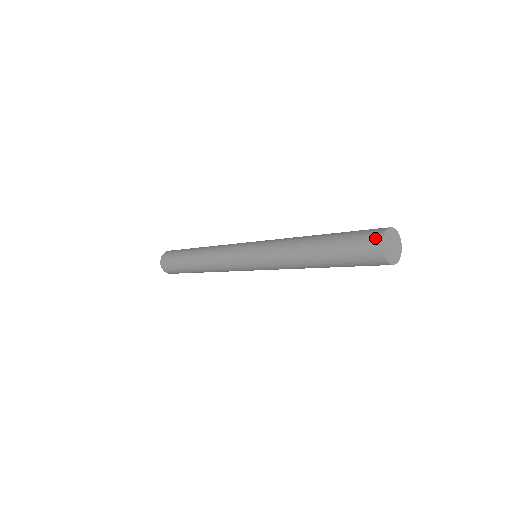
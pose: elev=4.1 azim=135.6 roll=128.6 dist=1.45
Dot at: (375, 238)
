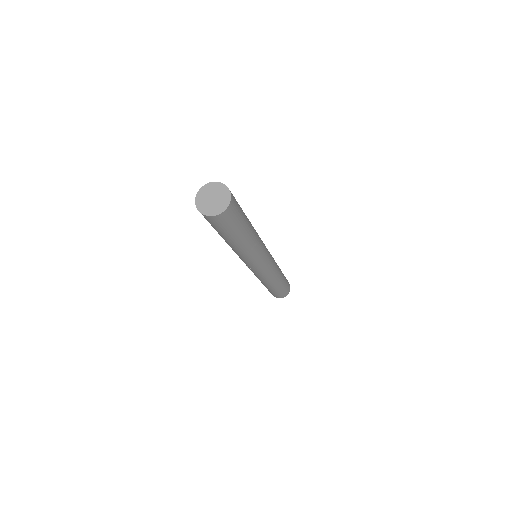
Dot at: occluded
